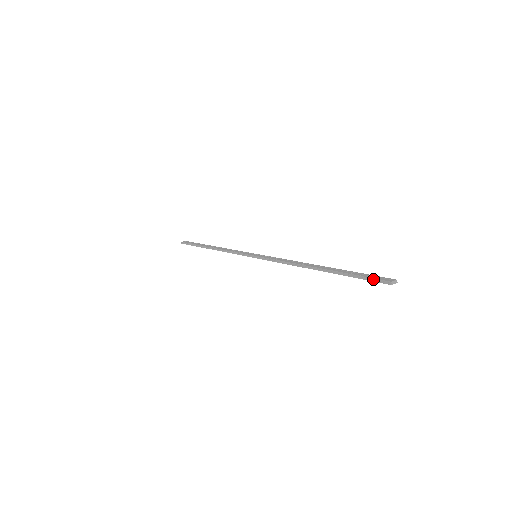
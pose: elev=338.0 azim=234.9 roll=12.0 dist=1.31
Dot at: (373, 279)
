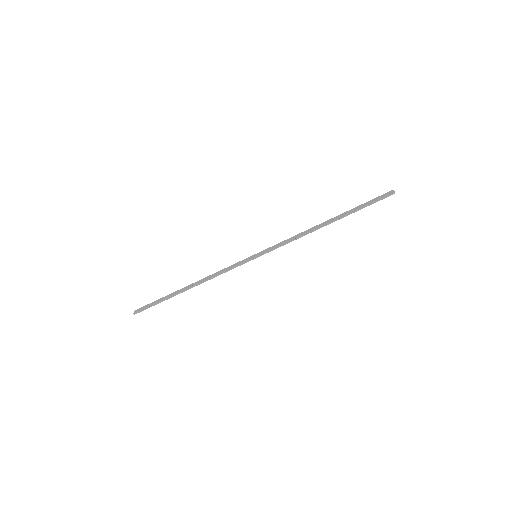
Dot at: (381, 198)
